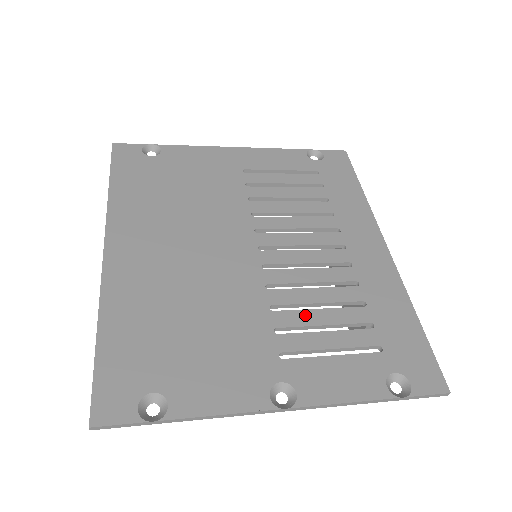
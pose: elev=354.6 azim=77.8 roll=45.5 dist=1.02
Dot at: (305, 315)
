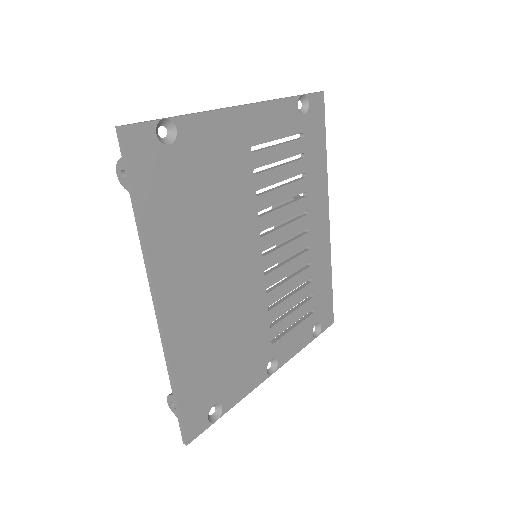
Dot at: (284, 305)
